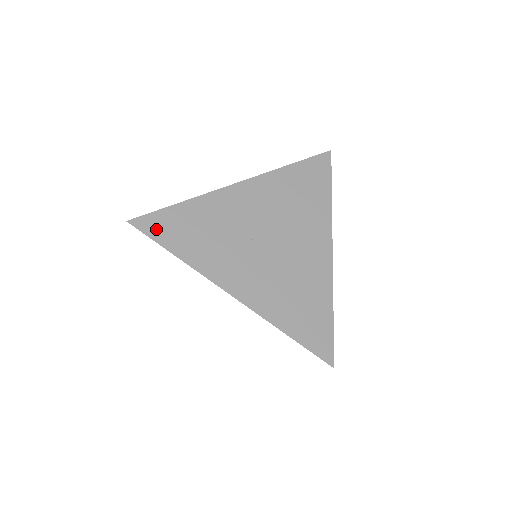
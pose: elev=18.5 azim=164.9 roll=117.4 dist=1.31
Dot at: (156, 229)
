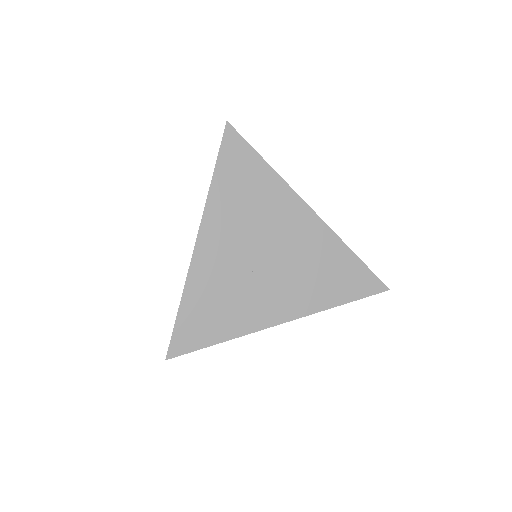
Dot at: (188, 342)
